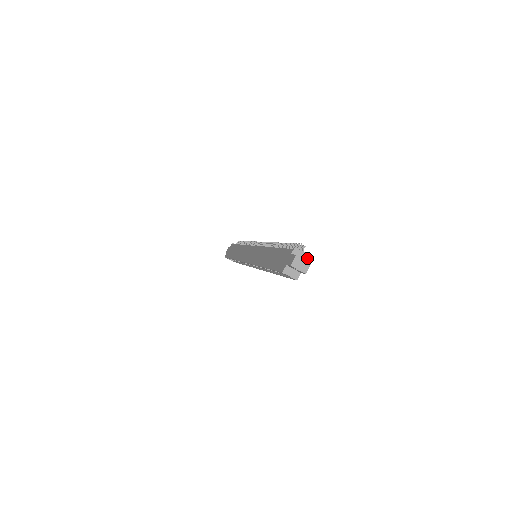
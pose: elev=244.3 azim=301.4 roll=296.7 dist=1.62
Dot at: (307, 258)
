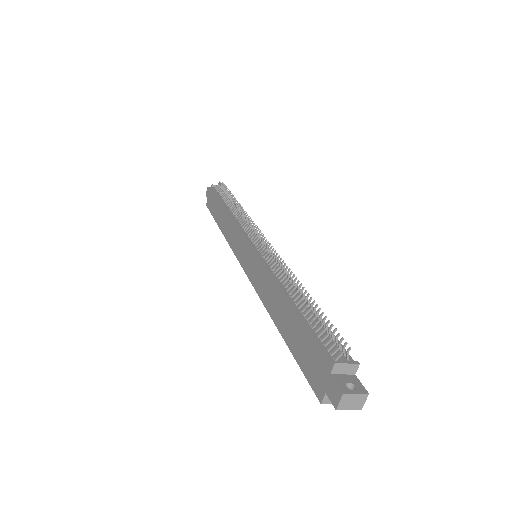
Dot at: (357, 369)
